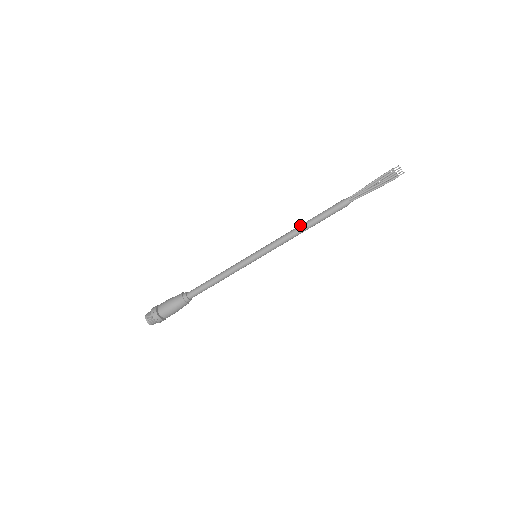
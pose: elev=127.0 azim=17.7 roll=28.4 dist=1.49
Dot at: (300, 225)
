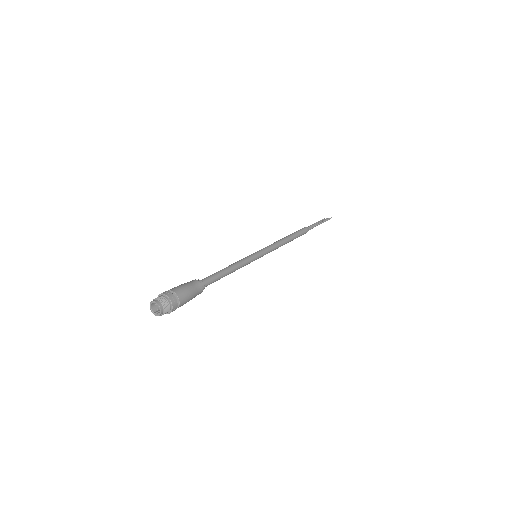
Dot at: (282, 238)
